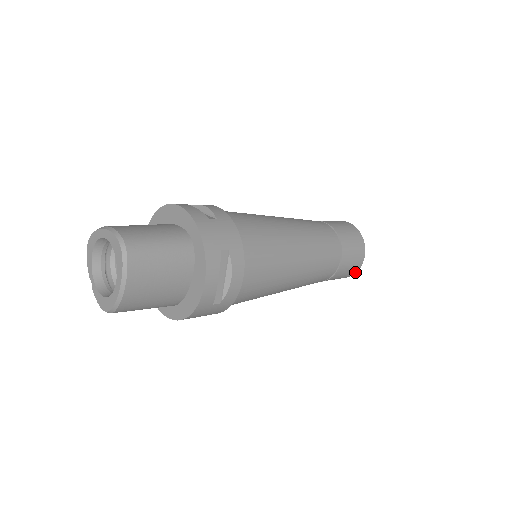
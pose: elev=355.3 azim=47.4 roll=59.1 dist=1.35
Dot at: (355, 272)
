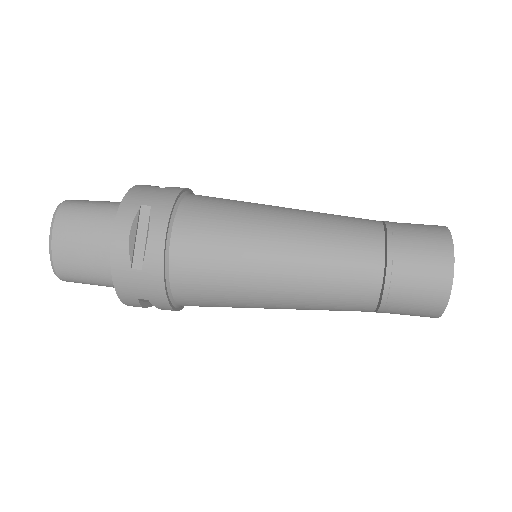
Dot at: (446, 294)
